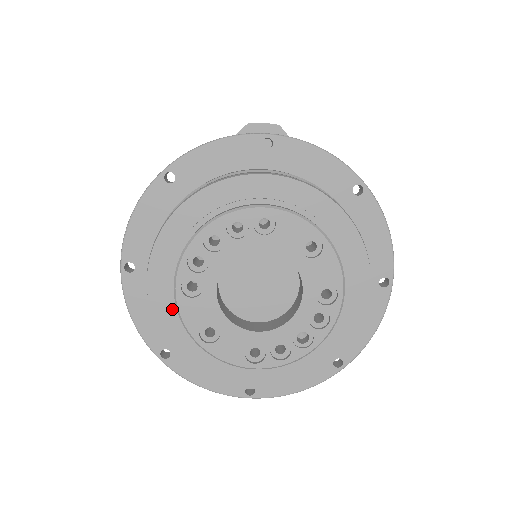
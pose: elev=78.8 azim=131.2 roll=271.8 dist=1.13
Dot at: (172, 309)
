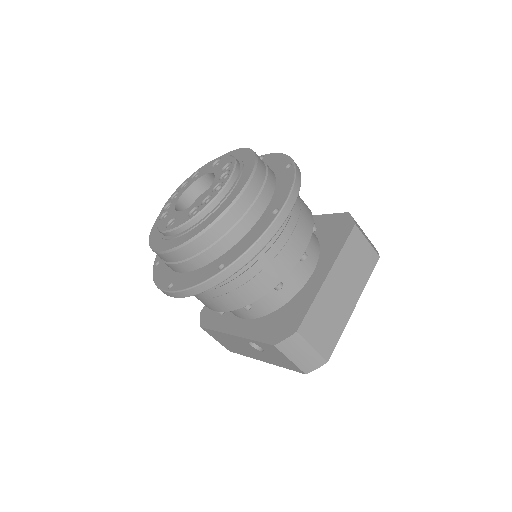
Dot at: (159, 236)
